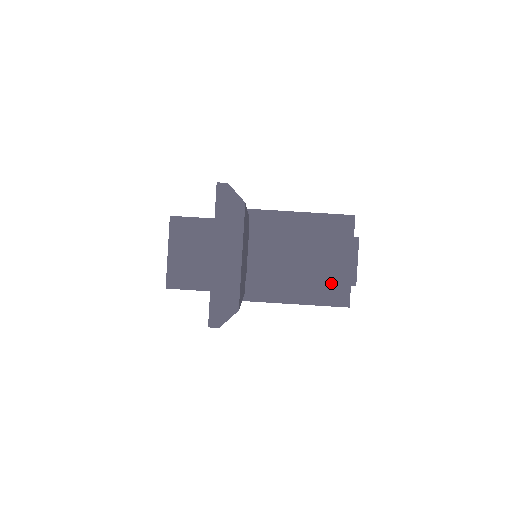
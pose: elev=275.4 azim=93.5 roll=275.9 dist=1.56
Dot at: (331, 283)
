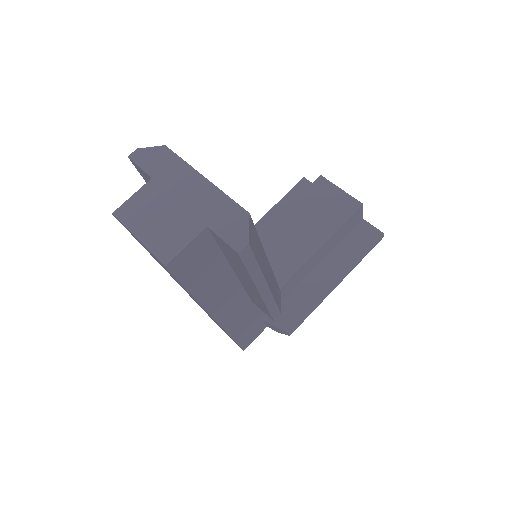
Dot at: (342, 223)
